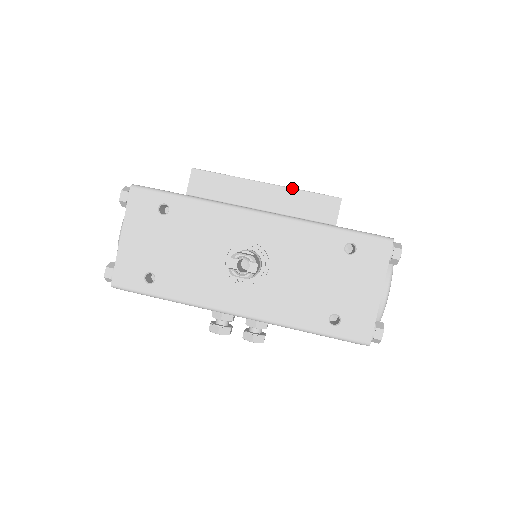
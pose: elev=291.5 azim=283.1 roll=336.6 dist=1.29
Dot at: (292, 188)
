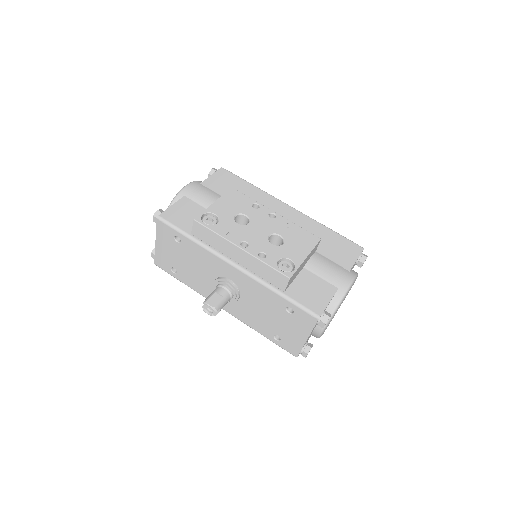
Dot at: (257, 259)
